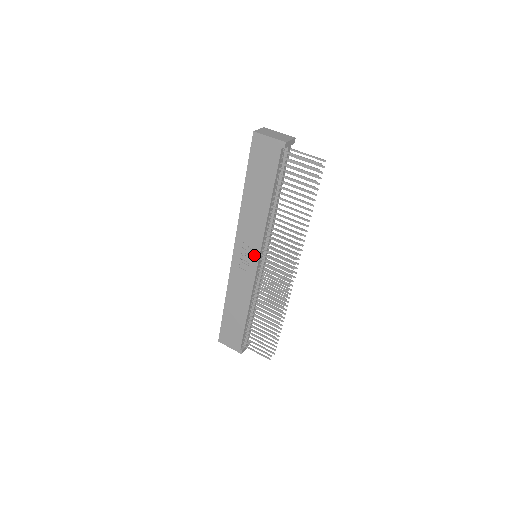
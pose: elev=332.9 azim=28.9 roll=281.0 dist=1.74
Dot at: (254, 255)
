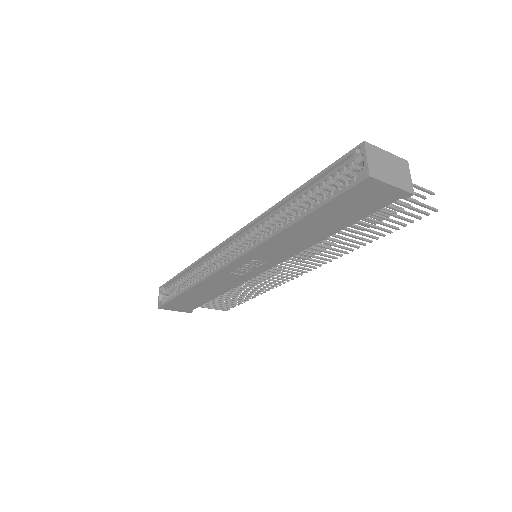
Dot at: (264, 267)
